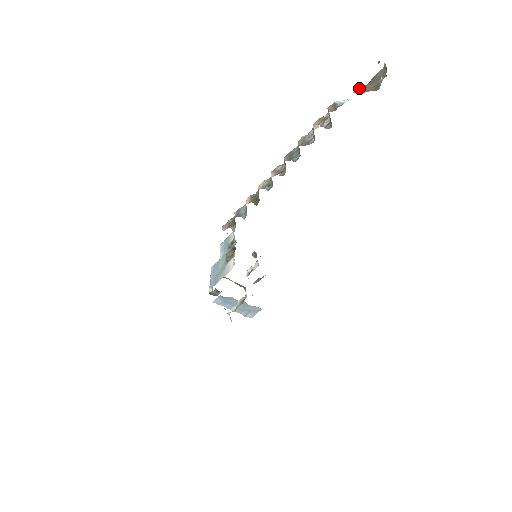
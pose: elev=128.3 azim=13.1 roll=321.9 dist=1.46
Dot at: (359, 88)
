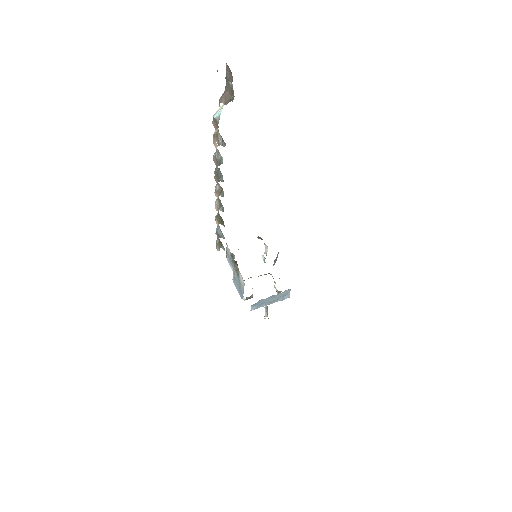
Dot at: (220, 100)
